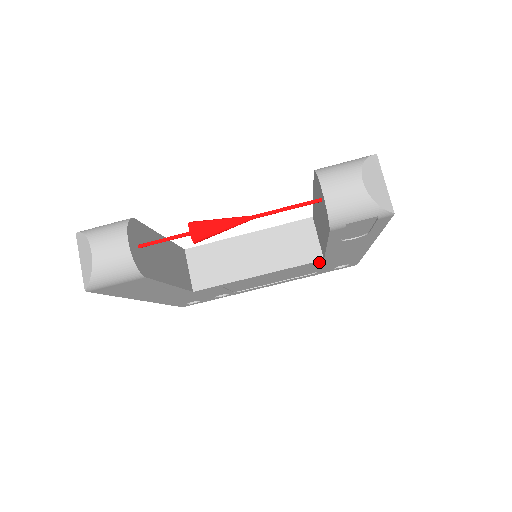
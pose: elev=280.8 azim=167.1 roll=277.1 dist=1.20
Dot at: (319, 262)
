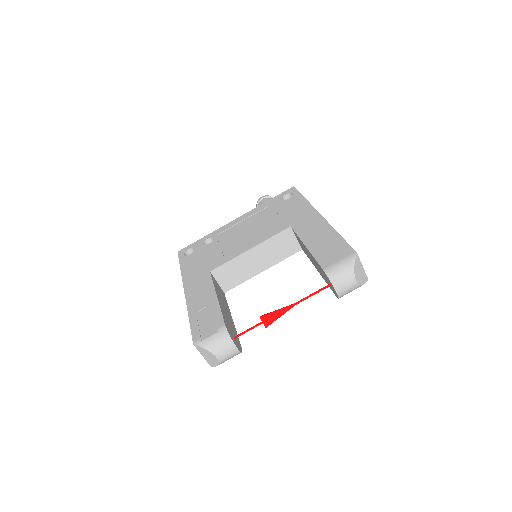
Dot at: occluded
